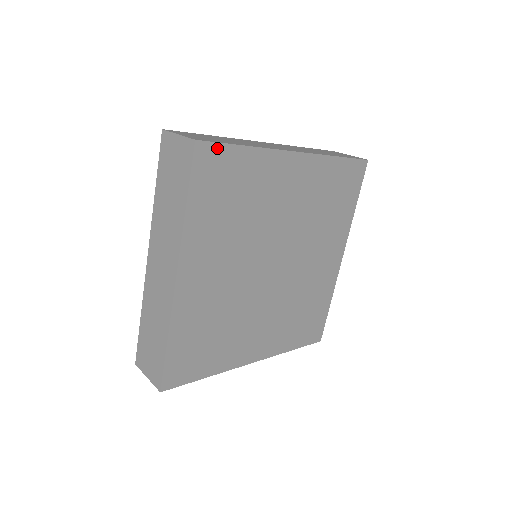
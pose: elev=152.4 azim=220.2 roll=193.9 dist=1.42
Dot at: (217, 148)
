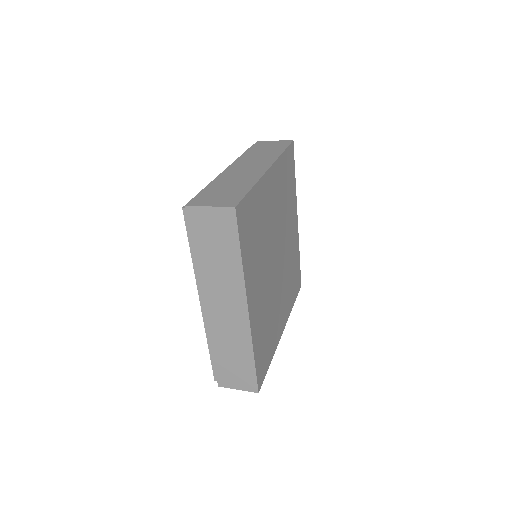
Dot at: (293, 157)
